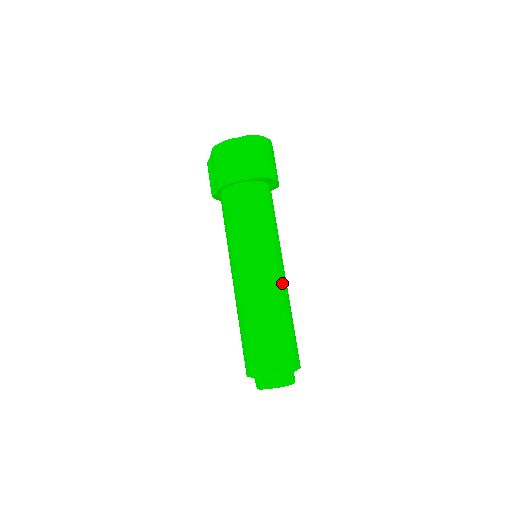
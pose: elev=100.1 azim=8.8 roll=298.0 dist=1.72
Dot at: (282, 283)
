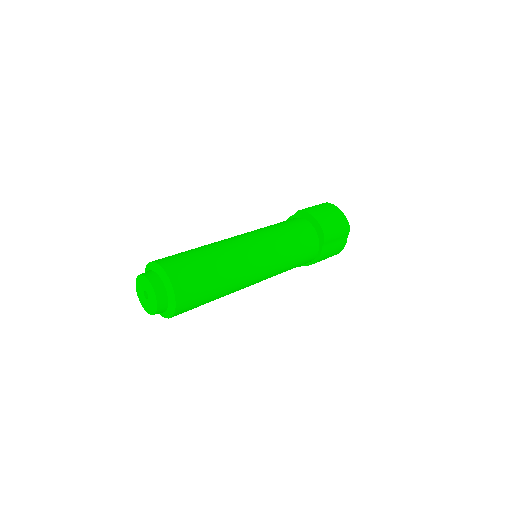
Dot at: (237, 245)
